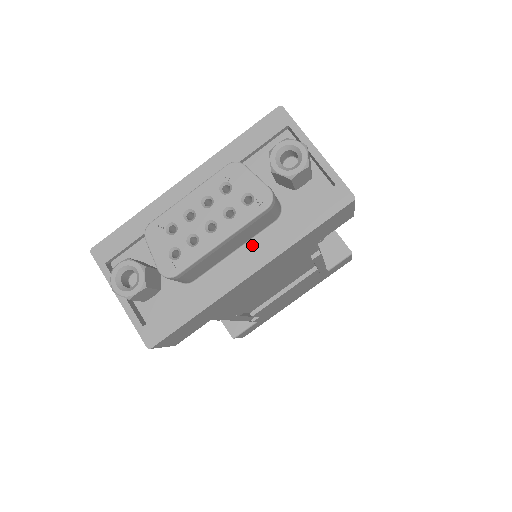
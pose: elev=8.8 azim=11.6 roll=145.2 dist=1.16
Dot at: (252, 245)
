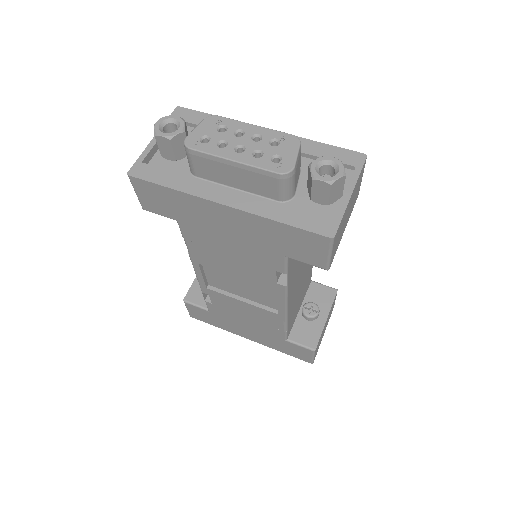
Dot at: occluded
